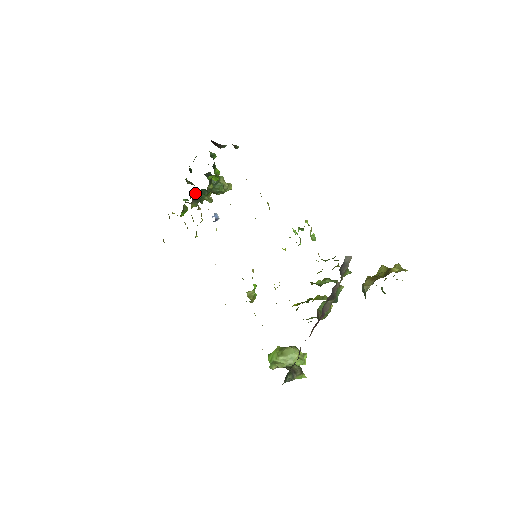
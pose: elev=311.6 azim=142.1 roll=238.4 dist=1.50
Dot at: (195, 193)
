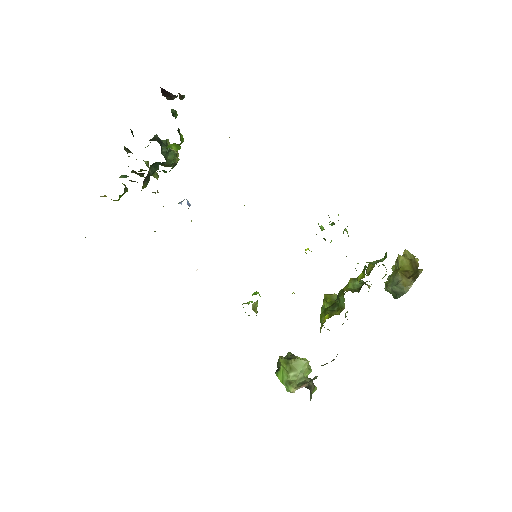
Dot at: (149, 169)
